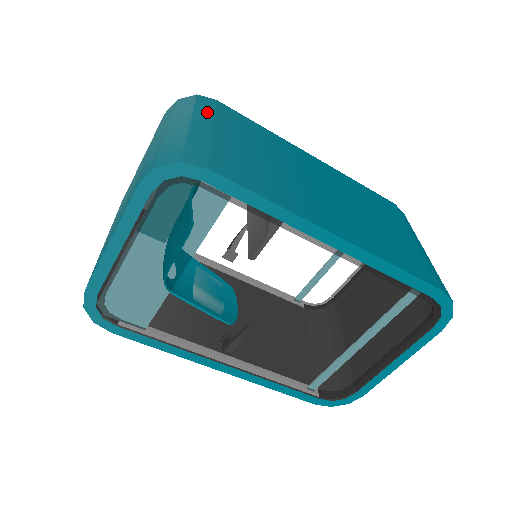
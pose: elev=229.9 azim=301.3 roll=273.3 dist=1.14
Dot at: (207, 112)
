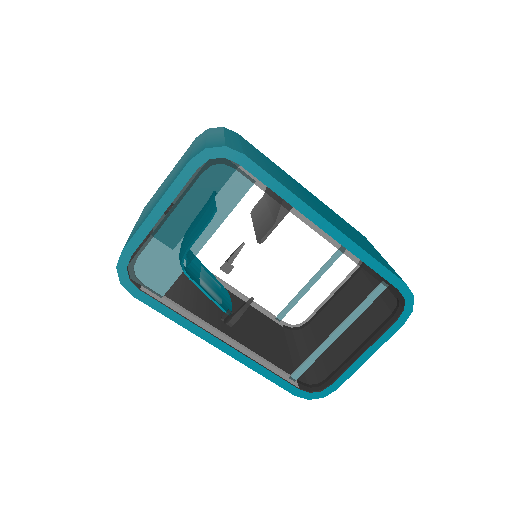
Dot at: (233, 135)
